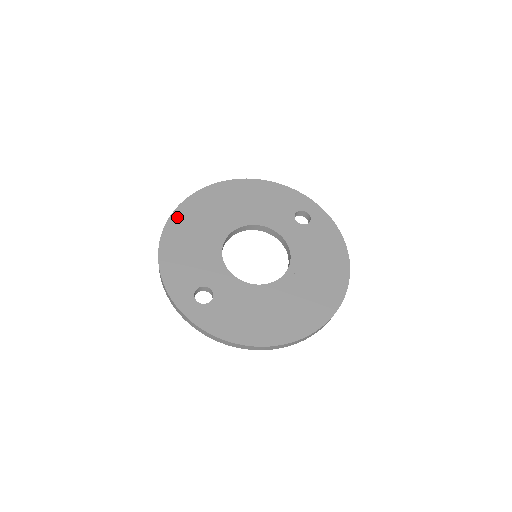
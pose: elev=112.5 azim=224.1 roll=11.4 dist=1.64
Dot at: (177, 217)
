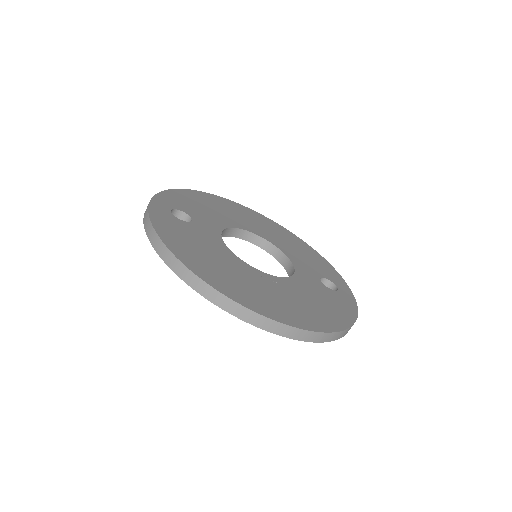
Dot at: (225, 200)
